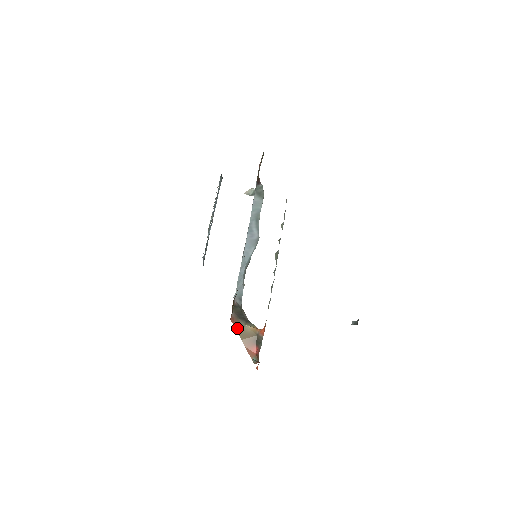
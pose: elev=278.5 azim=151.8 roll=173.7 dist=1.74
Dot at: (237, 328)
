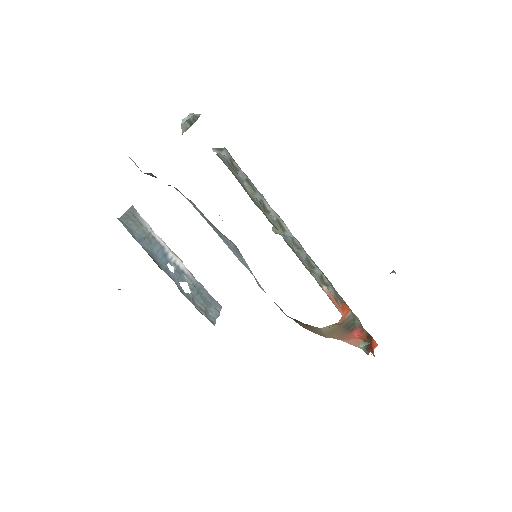
Dot at: (315, 333)
